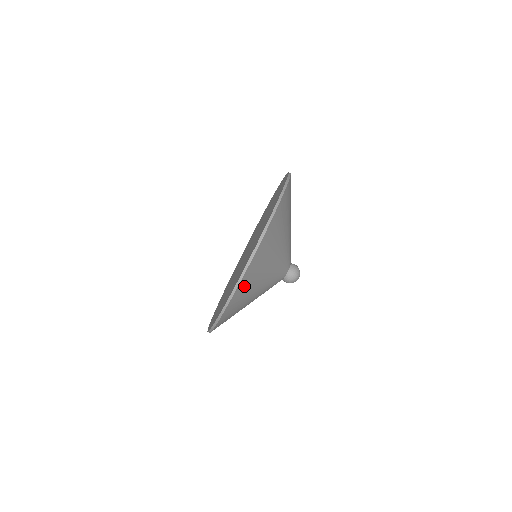
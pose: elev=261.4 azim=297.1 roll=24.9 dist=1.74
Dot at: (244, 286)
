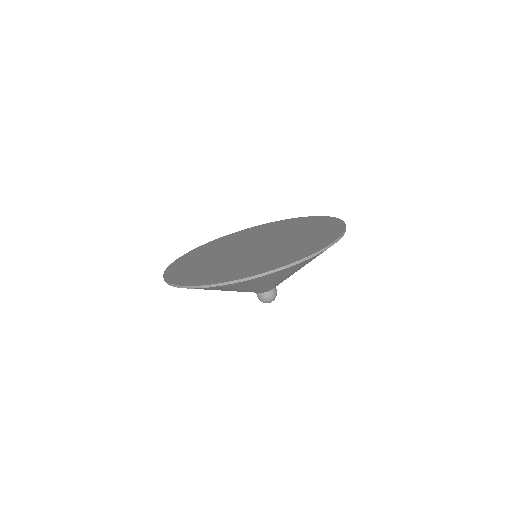
Dot at: occluded
